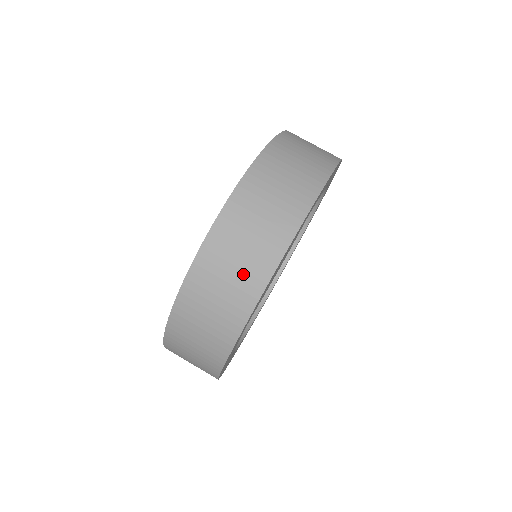
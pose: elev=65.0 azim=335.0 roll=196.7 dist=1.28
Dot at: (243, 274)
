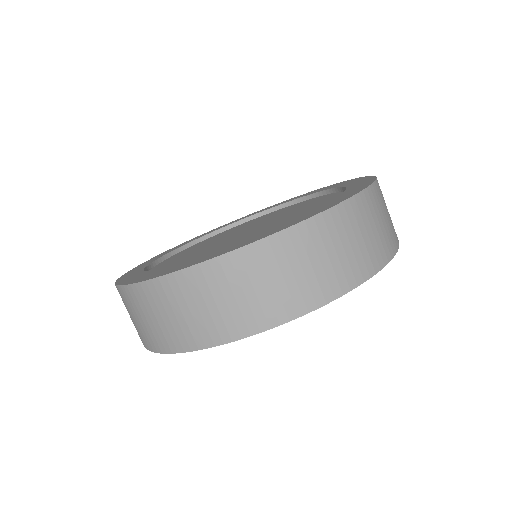
Dot at: (322, 275)
